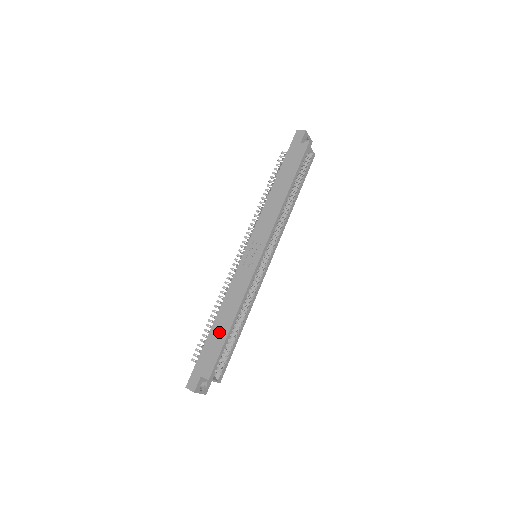
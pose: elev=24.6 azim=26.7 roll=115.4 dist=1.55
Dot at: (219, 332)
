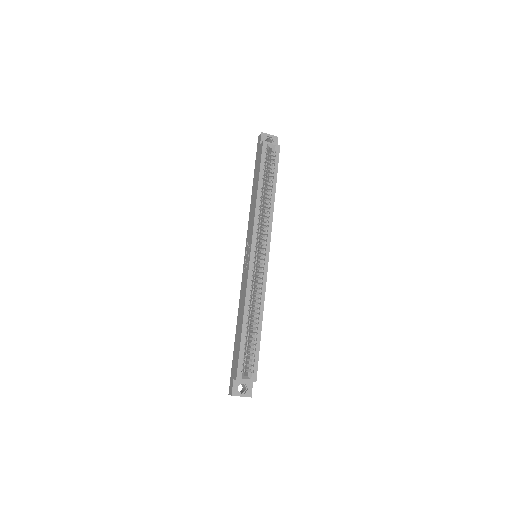
Dot at: (238, 334)
